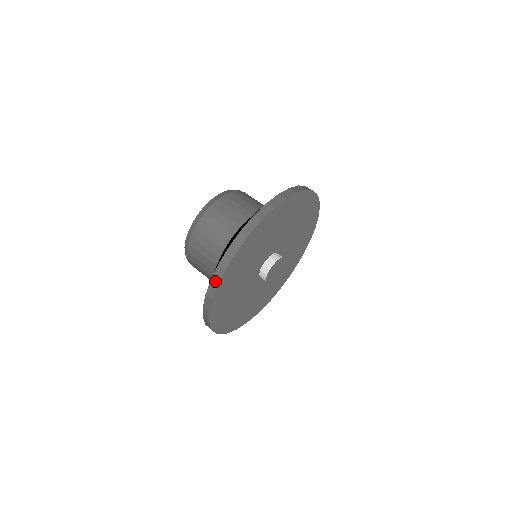
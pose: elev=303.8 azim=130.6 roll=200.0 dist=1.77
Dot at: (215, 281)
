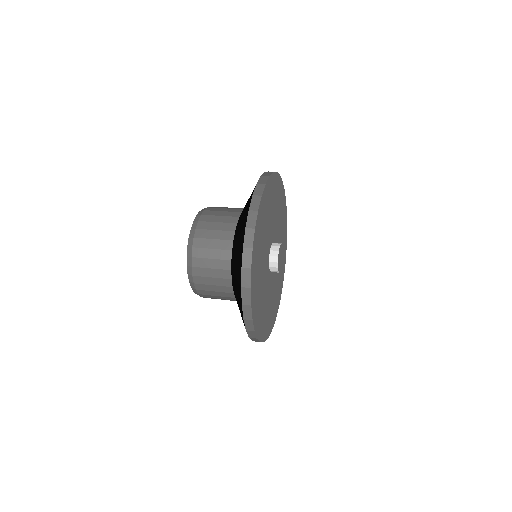
Dot at: (257, 194)
